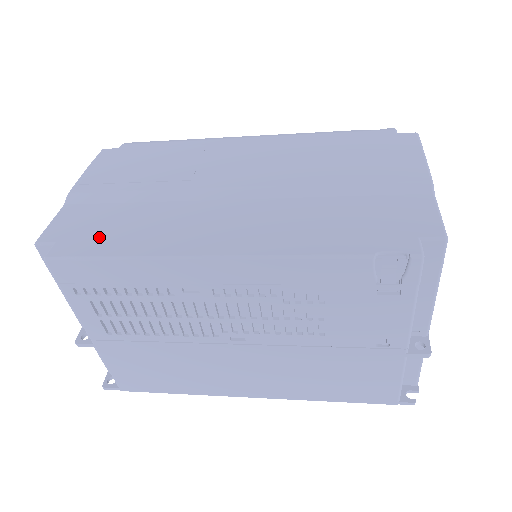
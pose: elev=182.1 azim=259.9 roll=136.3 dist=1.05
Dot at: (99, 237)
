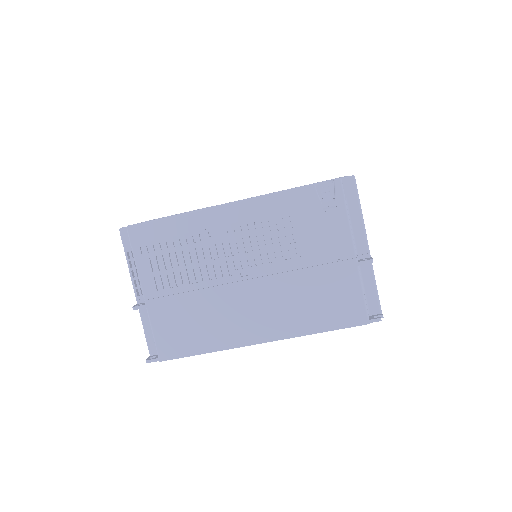
Dot at: occluded
